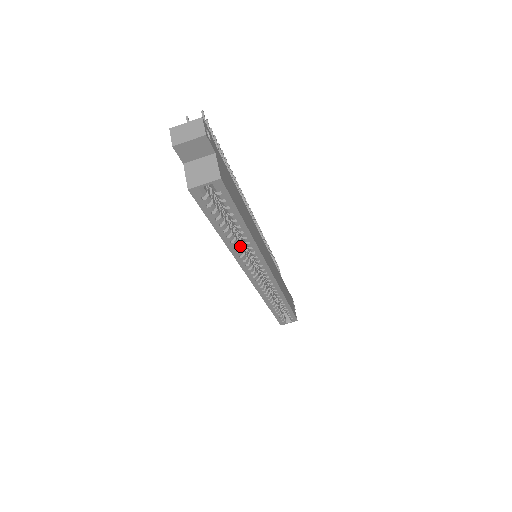
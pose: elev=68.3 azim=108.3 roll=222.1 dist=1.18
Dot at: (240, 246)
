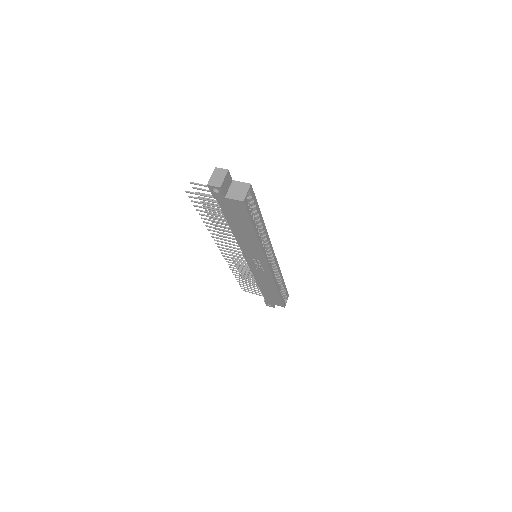
Dot at: (261, 238)
